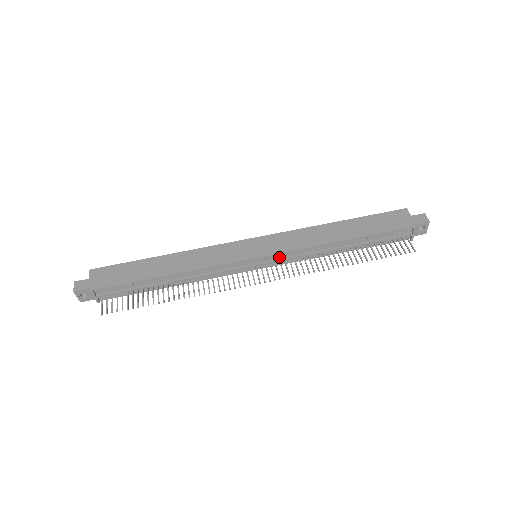
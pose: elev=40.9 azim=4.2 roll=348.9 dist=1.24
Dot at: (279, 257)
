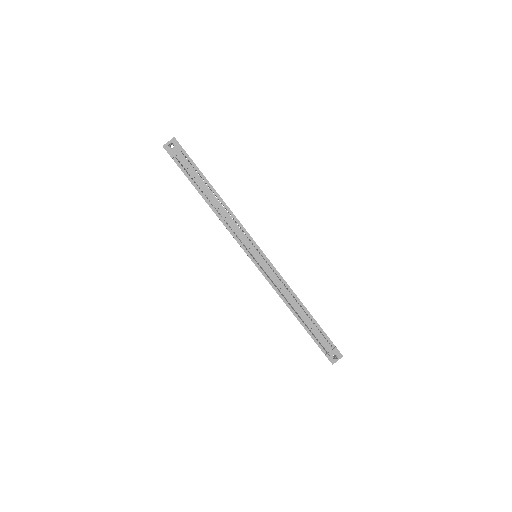
Dot at: (270, 268)
